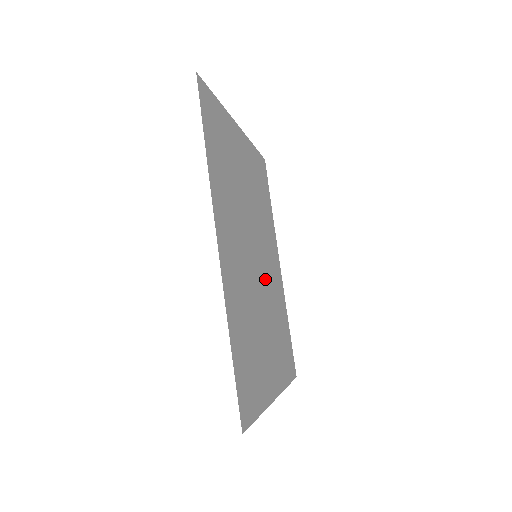
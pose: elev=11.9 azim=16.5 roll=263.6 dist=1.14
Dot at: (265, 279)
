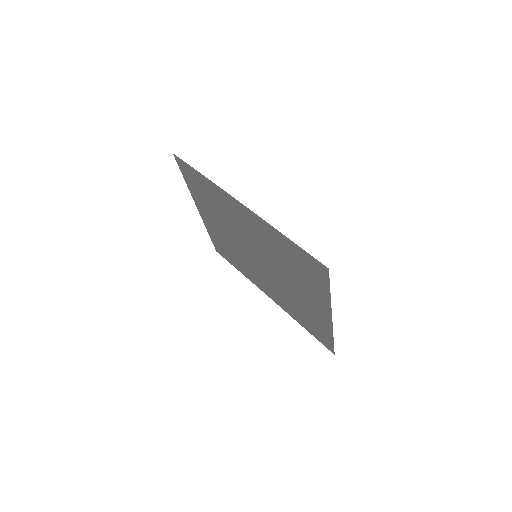
Dot at: (270, 275)
